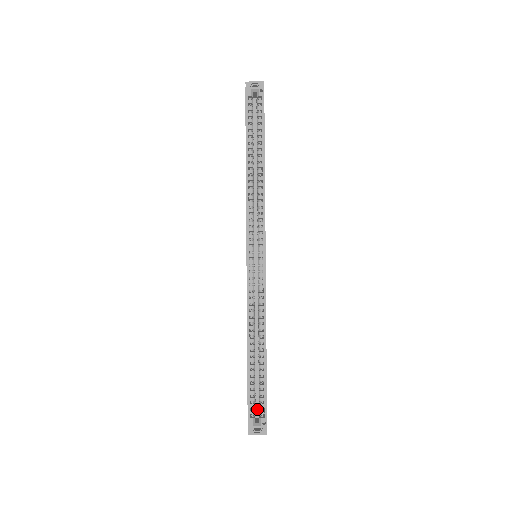
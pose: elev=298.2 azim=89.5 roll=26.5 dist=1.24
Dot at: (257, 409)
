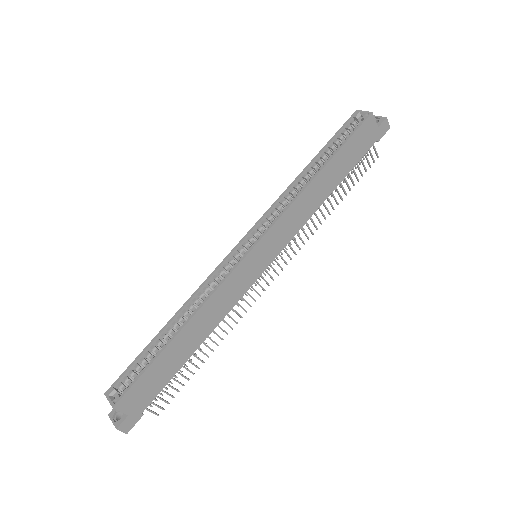
Dot at: occluded
